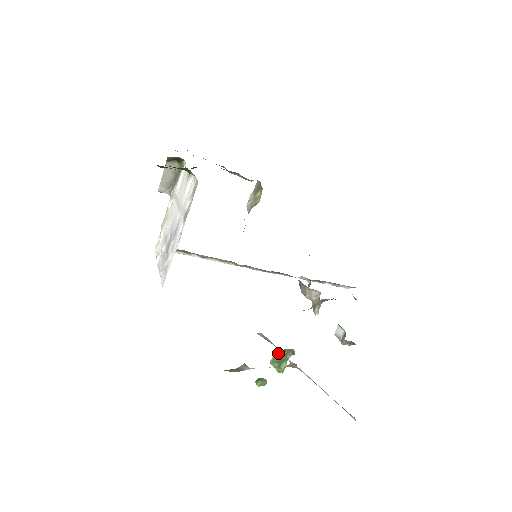
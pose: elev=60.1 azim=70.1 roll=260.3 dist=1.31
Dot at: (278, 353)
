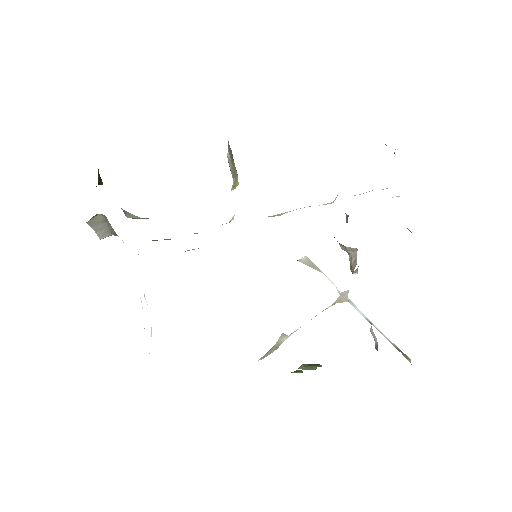
Dot at: (304, 367)
